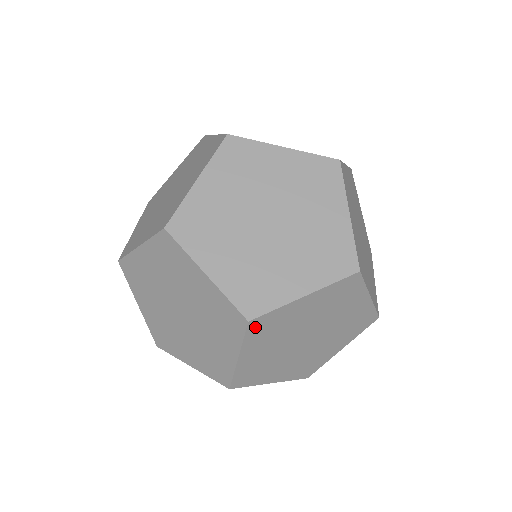
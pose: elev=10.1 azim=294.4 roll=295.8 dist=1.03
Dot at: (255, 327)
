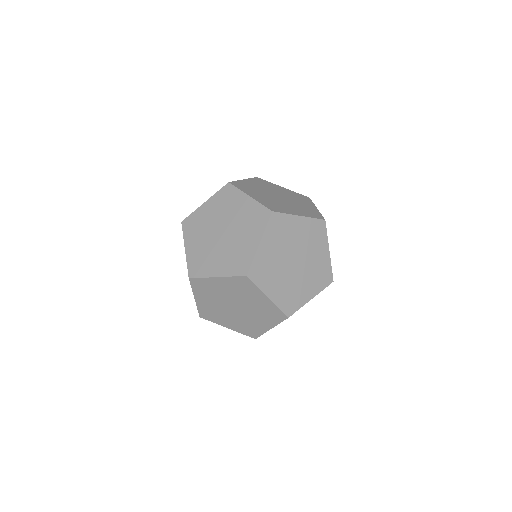
Dot at: (186, 226)
